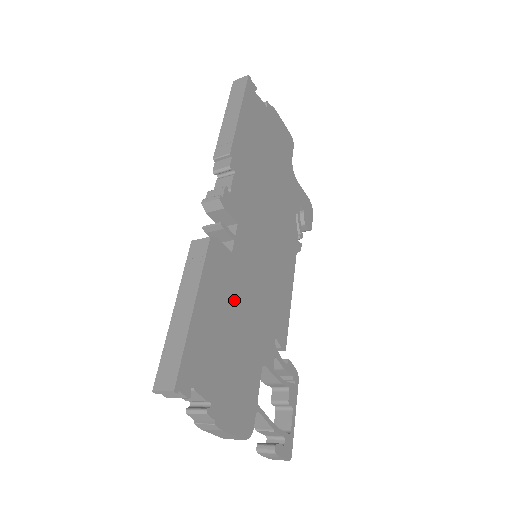
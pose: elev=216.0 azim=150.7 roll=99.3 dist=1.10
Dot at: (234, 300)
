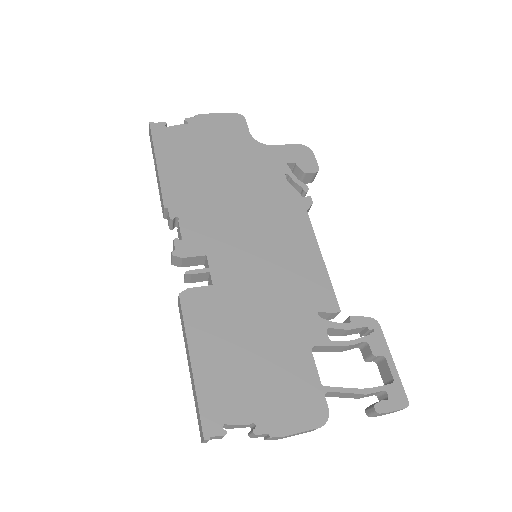
Dot at: (238, 321)
